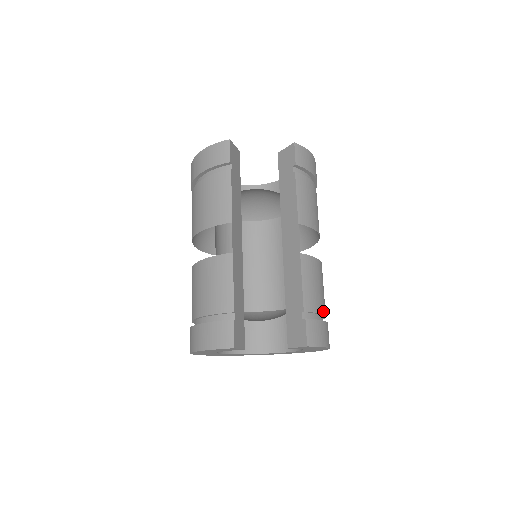
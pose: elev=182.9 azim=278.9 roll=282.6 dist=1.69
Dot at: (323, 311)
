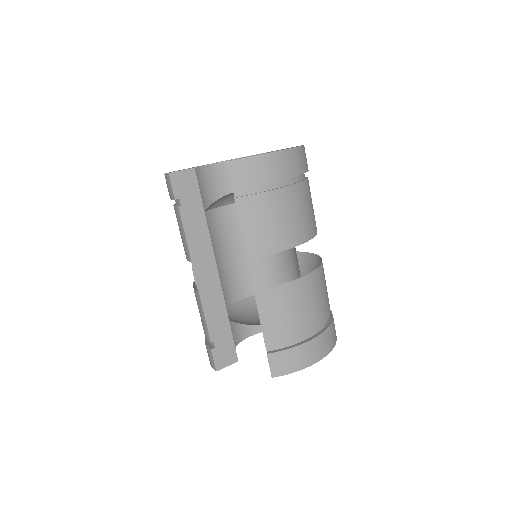
Dot at: (301, 332)
